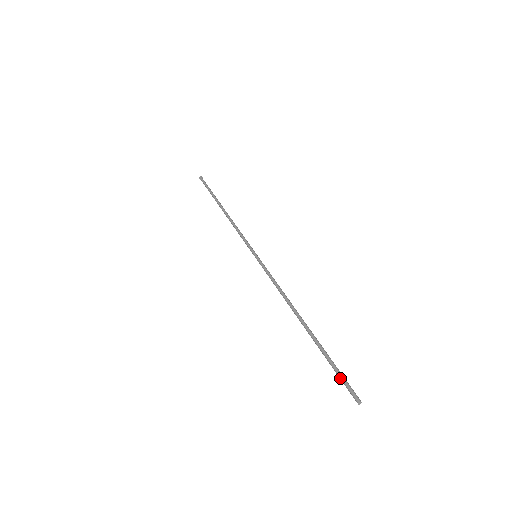
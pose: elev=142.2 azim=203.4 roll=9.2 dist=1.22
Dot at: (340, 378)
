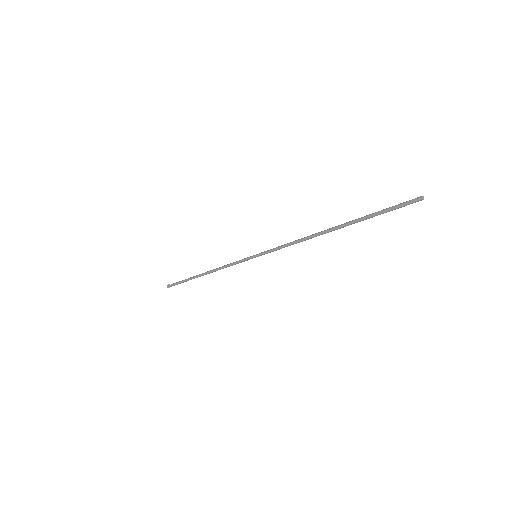
Dot at: (393, 206)
